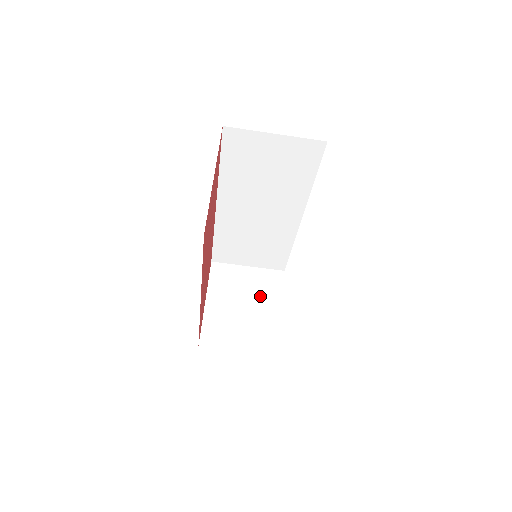
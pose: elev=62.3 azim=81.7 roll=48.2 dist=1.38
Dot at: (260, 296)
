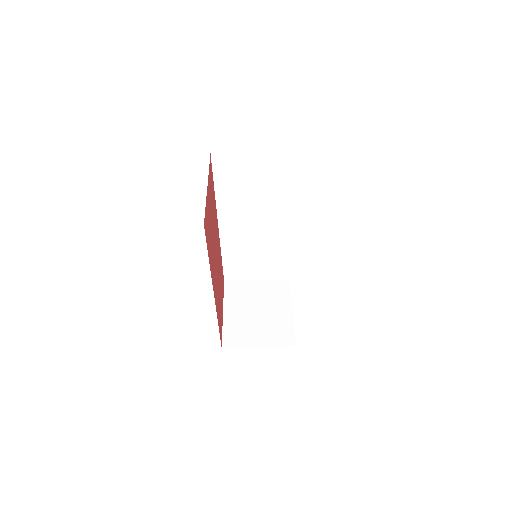
Dot at: (270, 301)
